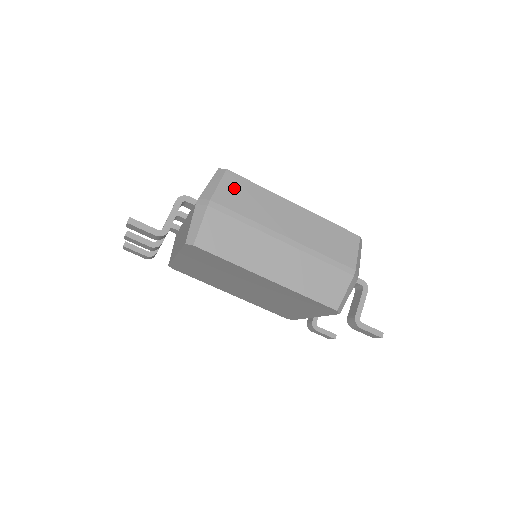
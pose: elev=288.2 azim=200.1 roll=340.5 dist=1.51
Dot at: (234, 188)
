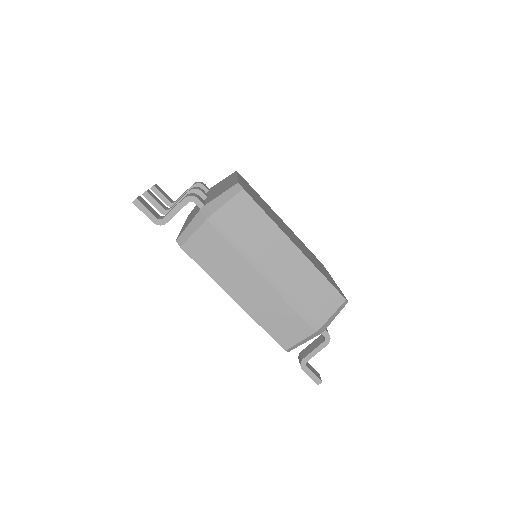
Dot at: (241, 211)
